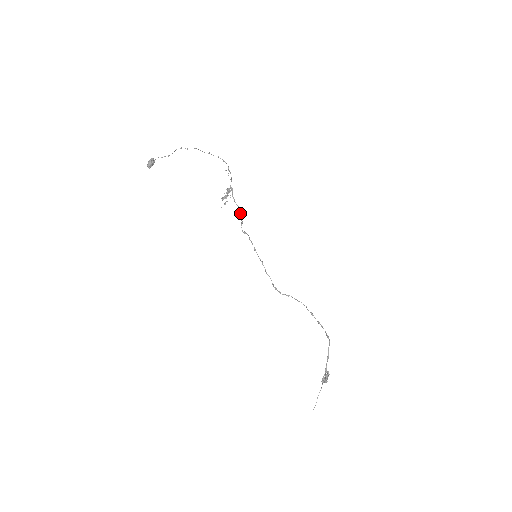
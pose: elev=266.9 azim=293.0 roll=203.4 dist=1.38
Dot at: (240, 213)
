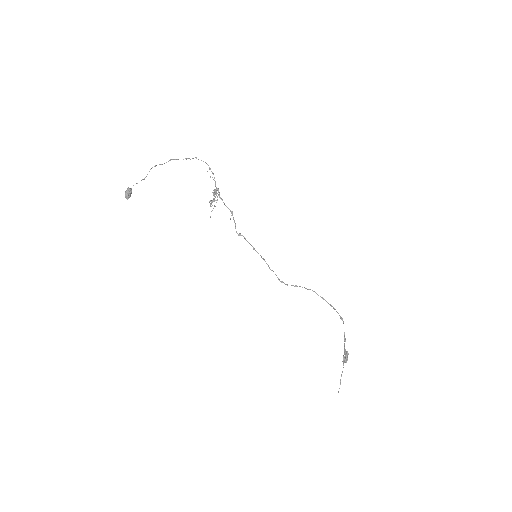
Dot at: occluded
